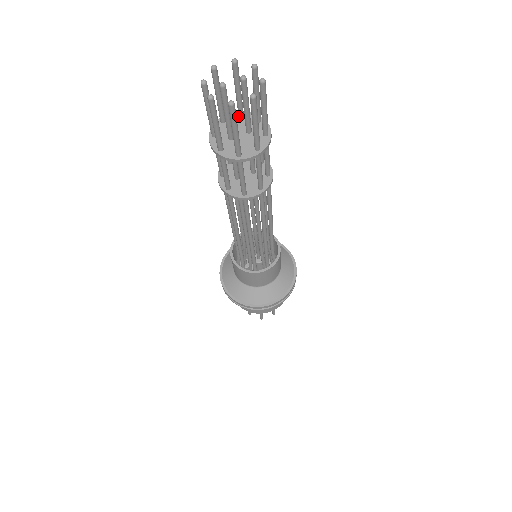
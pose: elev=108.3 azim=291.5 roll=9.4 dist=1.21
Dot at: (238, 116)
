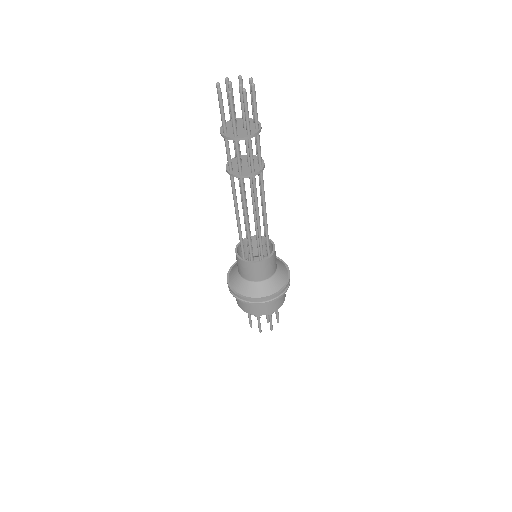
Dot at: occluded
